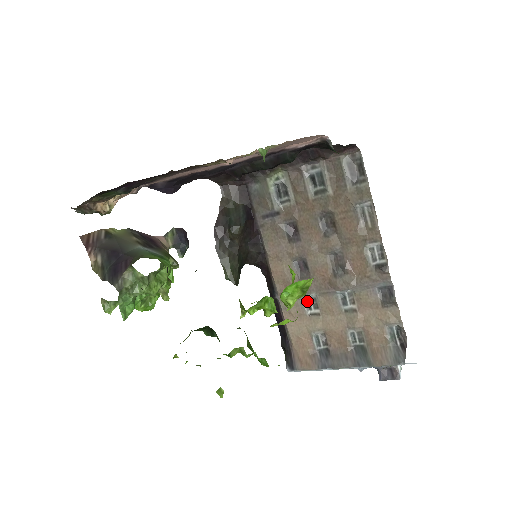
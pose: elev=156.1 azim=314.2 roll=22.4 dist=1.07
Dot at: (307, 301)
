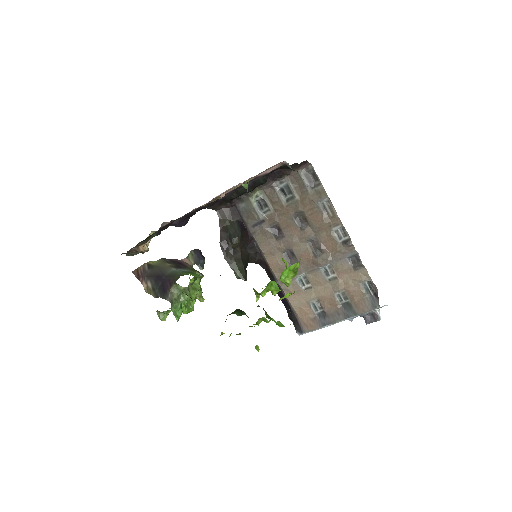
Dot at: (300, 280)
